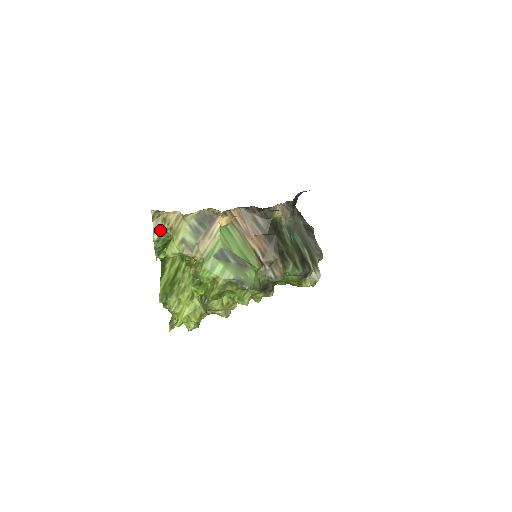
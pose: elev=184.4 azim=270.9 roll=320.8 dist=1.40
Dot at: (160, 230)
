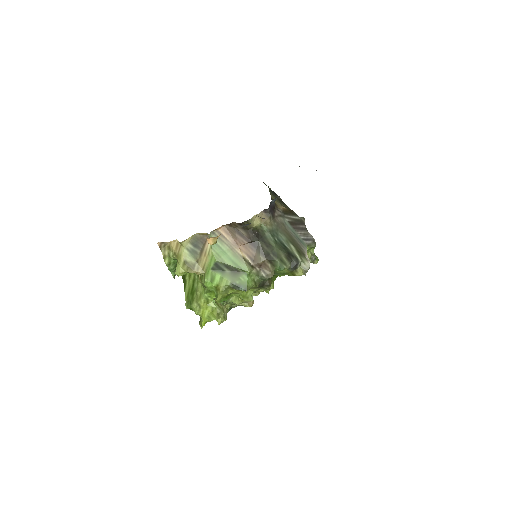
Dot at: (168, 256)
